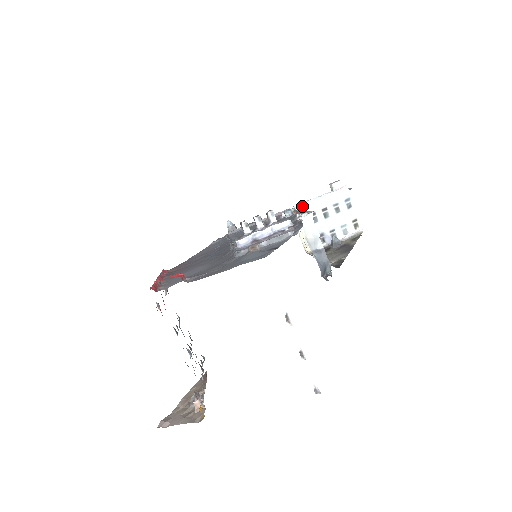
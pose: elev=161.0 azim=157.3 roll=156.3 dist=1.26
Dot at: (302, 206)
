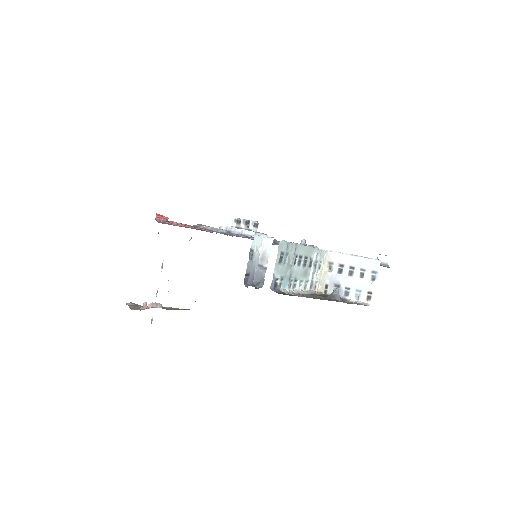
Dot at: (337, 254)
